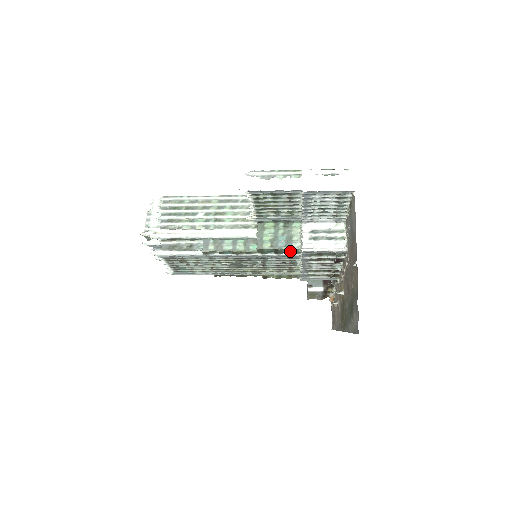
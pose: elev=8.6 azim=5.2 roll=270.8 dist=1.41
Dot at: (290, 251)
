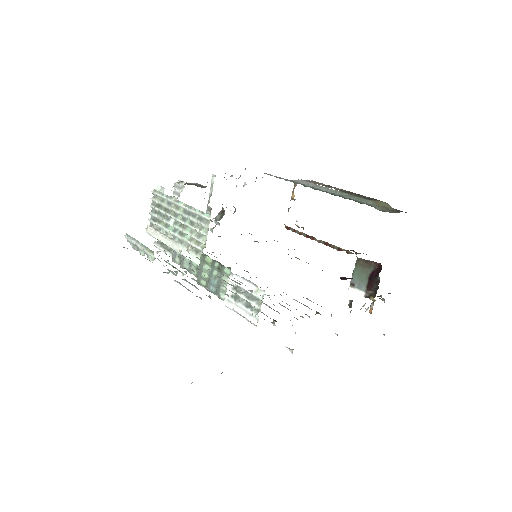
Dot at: occluded
